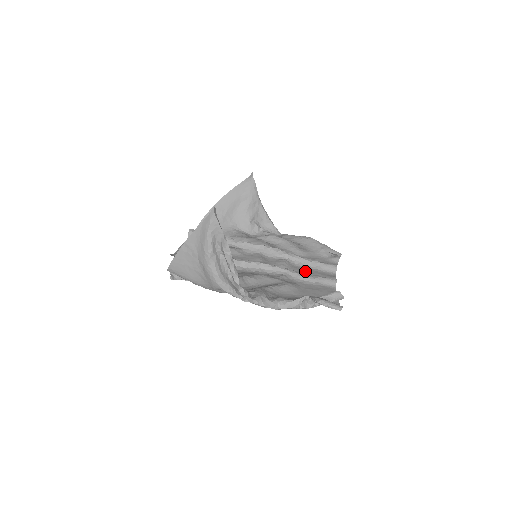
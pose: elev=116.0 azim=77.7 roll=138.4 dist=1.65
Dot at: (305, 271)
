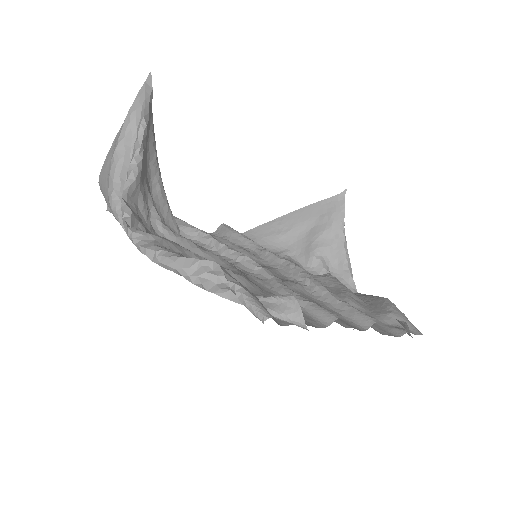
Dot at: occluded
